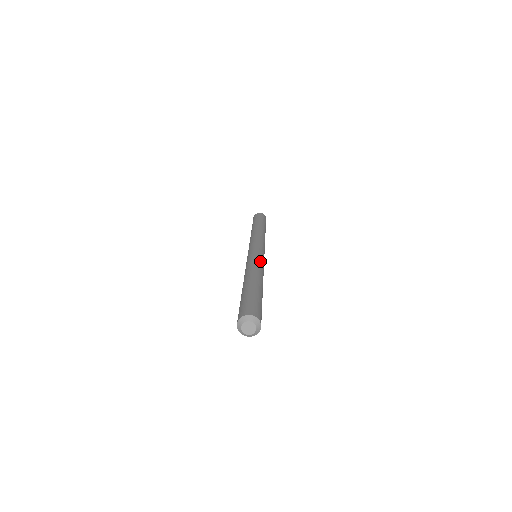
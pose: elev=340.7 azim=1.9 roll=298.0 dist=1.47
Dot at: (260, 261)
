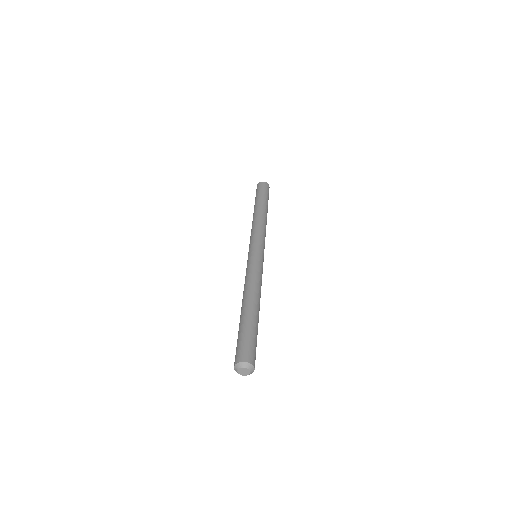
Dot at: (261, 274)
